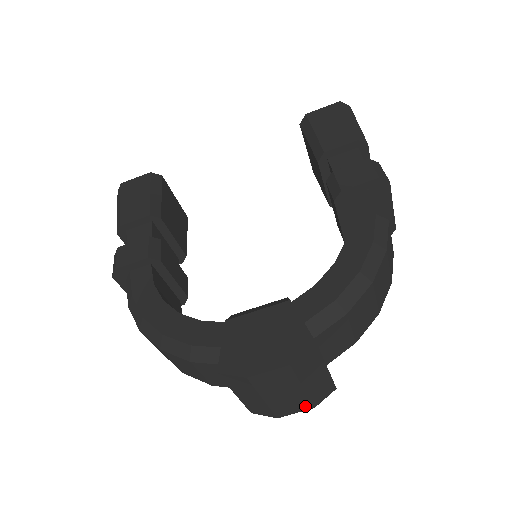
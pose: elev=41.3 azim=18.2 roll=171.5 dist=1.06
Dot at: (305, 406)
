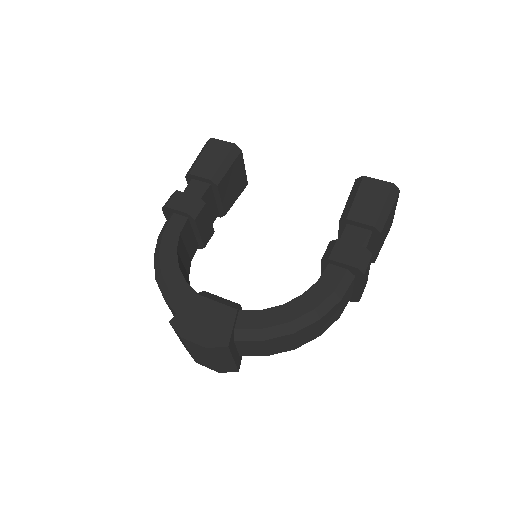
Dot at: (213, 368)
